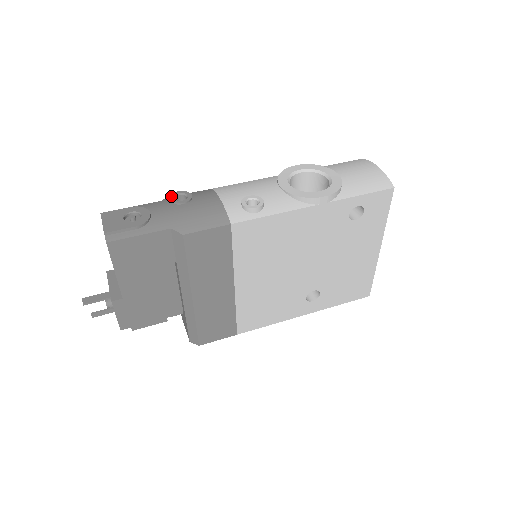
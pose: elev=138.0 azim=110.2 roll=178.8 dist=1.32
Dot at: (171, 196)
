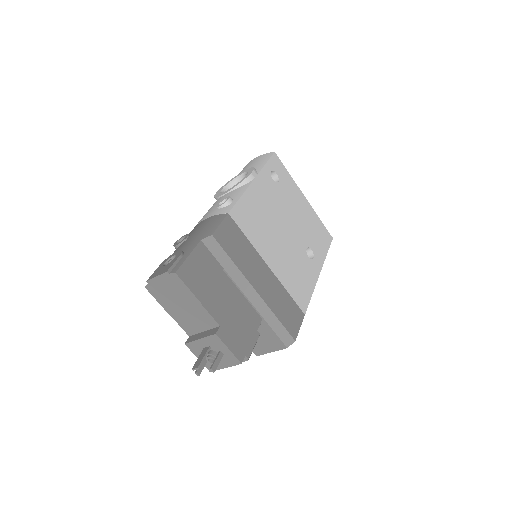
Dot at: (175, 245)
